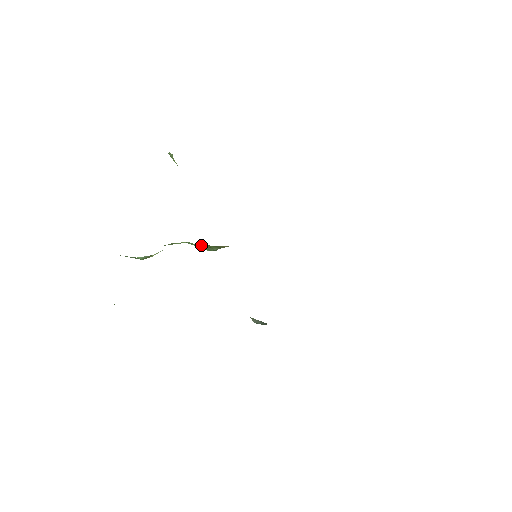
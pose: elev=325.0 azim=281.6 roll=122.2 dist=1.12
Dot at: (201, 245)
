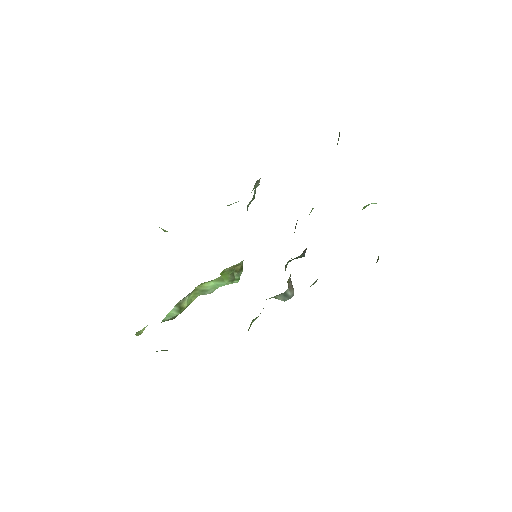
Dot at: (223, 278)
